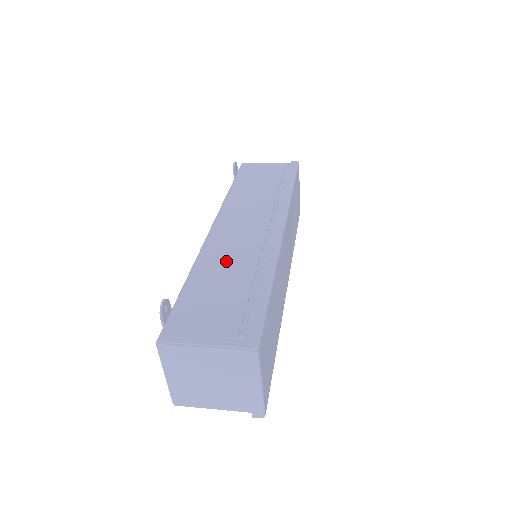
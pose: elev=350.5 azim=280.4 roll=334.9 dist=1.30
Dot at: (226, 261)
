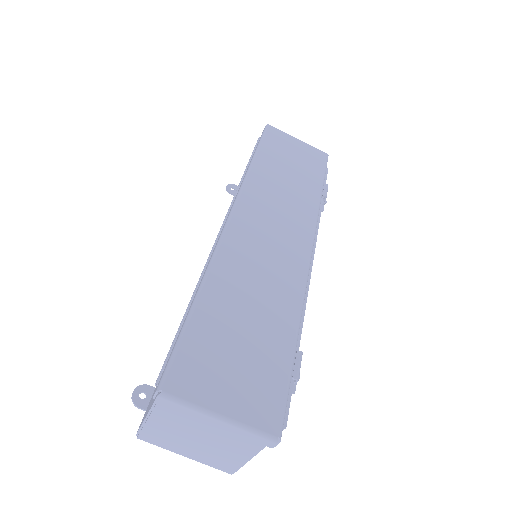
Dot at: occluded
